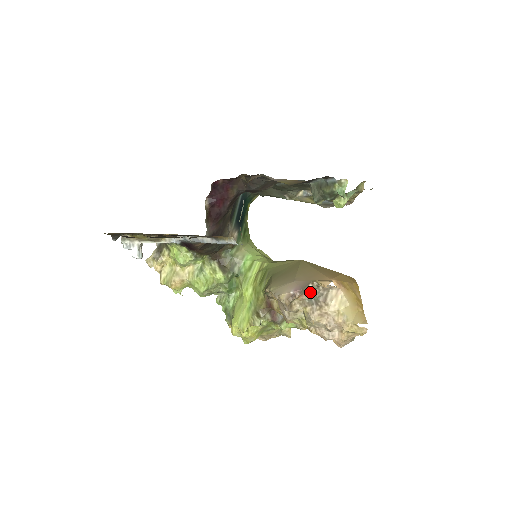
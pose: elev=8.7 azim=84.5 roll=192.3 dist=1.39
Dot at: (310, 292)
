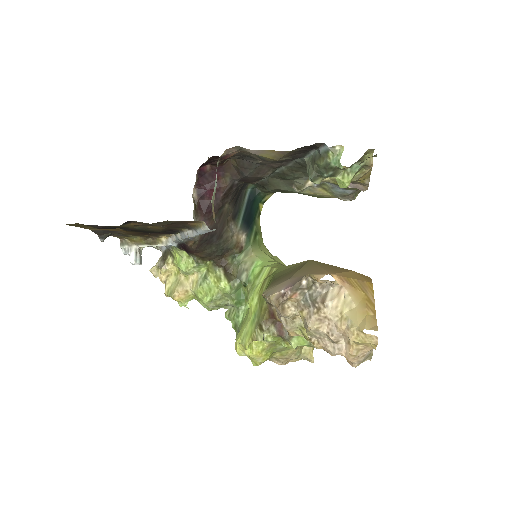
Dot at: (305, 290)
